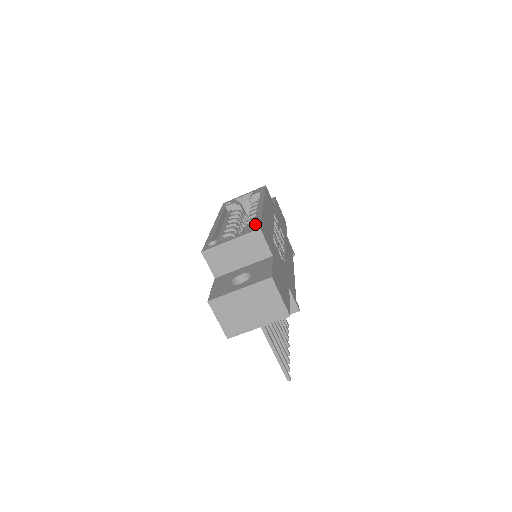
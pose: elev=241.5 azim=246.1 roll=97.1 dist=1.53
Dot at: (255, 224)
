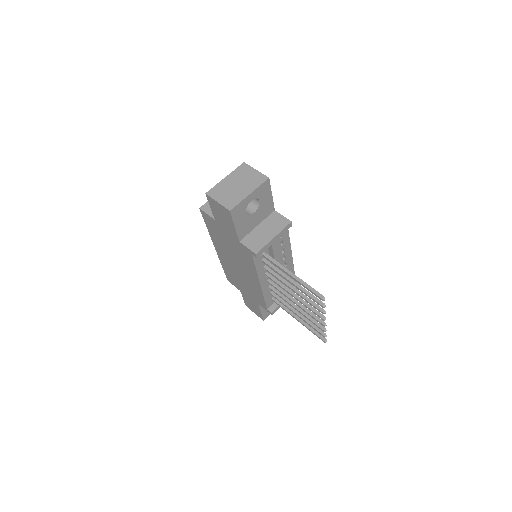
Dot at: occluded
